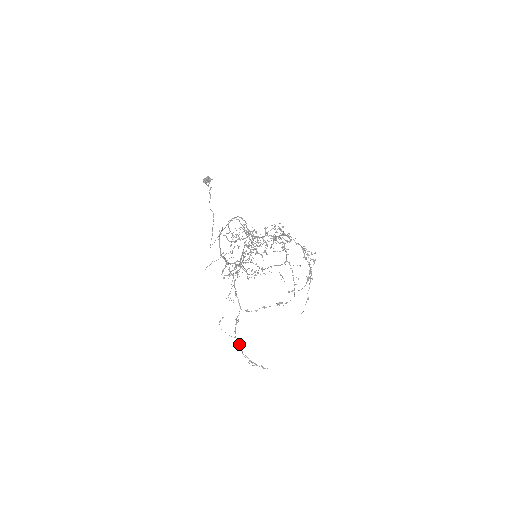
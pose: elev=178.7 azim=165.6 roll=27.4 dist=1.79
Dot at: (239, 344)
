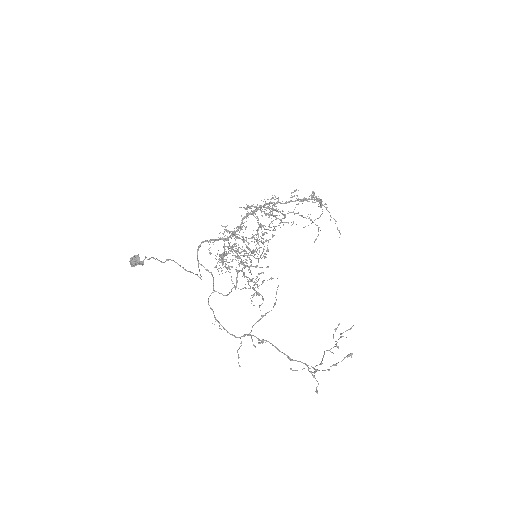
Dot at: occluded
